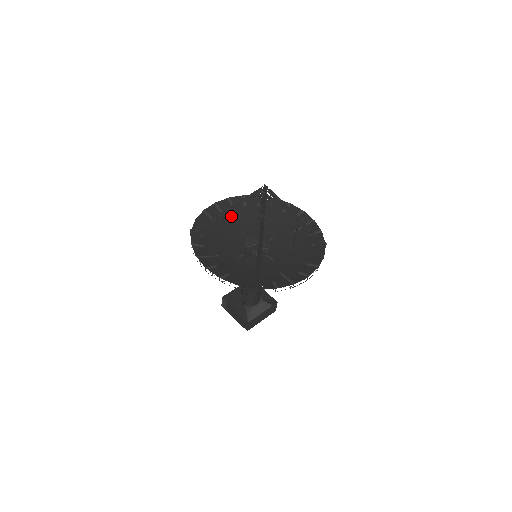
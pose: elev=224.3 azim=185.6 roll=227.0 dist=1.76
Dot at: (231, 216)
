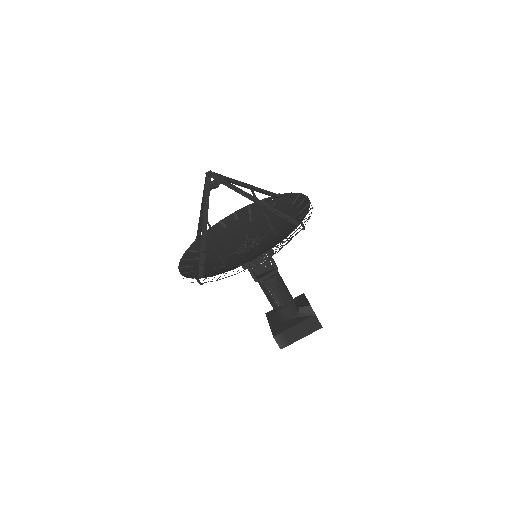
Dot at: occluded
